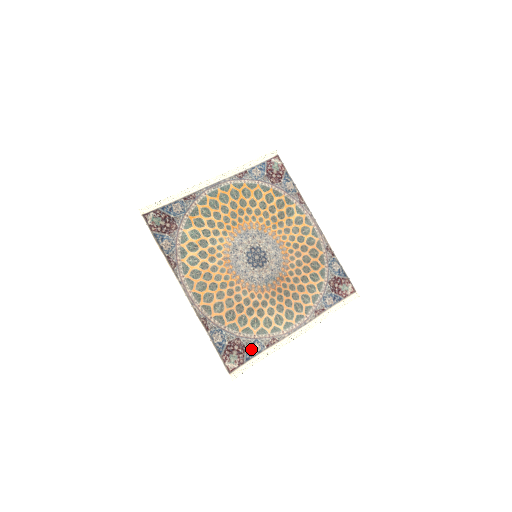
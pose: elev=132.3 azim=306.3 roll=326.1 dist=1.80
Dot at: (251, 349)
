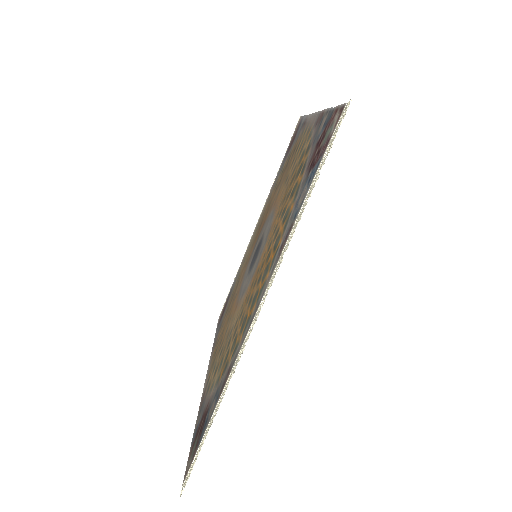
Dot at: occluded
